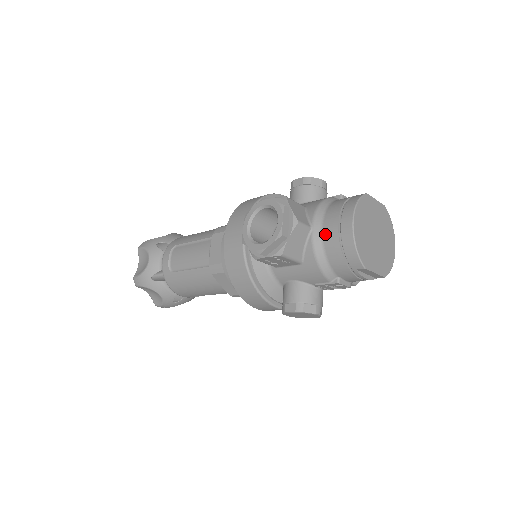
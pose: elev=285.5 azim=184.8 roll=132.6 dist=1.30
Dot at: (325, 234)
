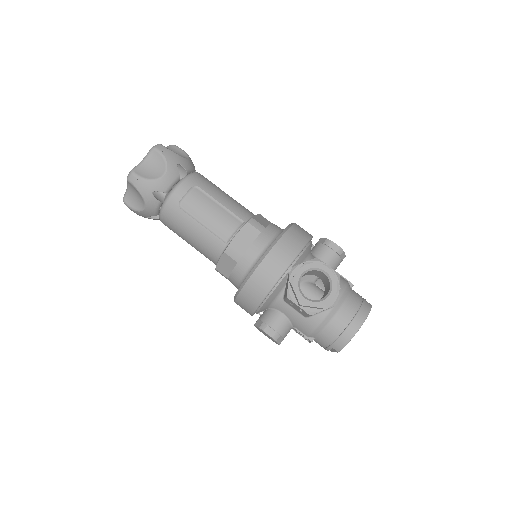
Dot at: (338, 316)
